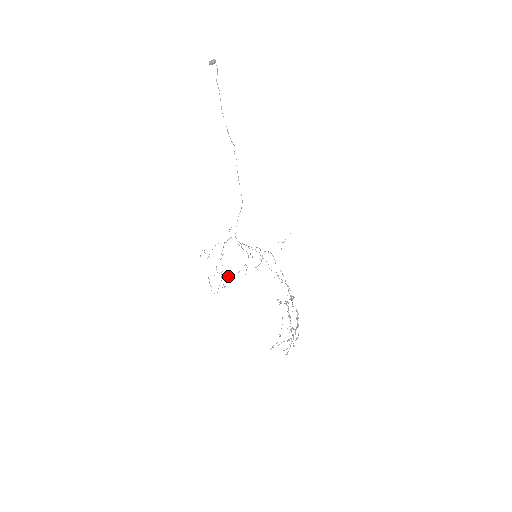
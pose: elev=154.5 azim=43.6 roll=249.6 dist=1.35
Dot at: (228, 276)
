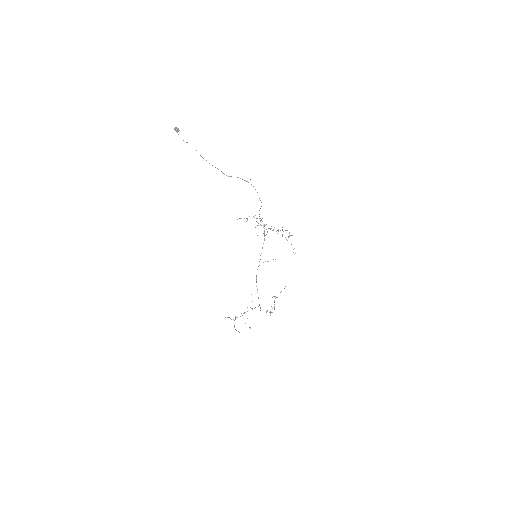
Dot at: (271, 228)
